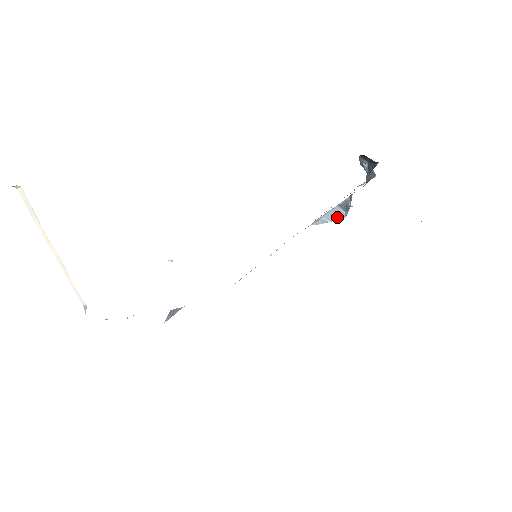
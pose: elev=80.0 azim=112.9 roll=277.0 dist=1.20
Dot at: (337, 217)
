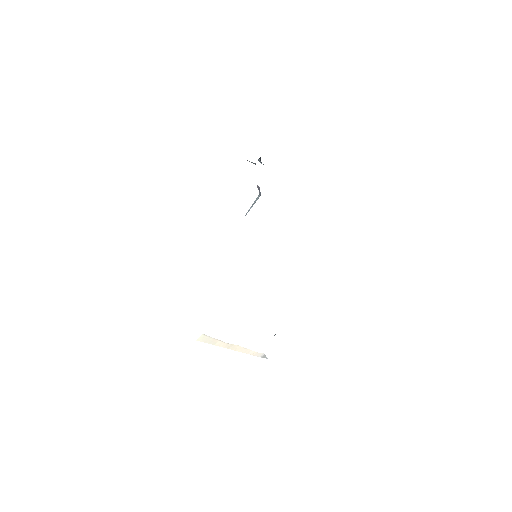
Dot at: occluded
